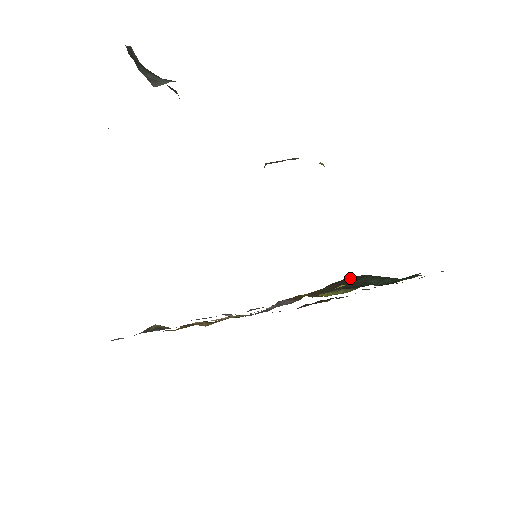
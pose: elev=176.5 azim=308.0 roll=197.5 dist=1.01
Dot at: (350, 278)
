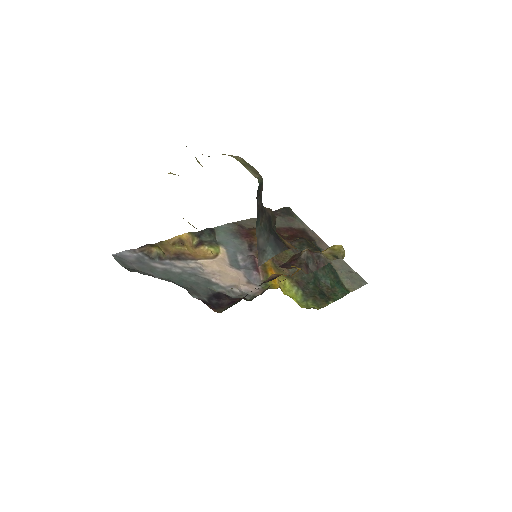
Dot at: occluded
